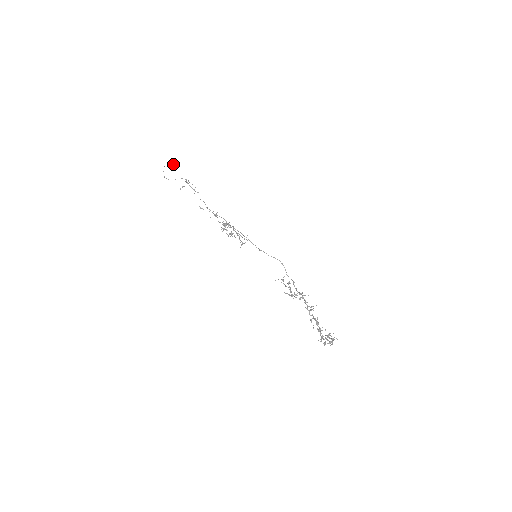
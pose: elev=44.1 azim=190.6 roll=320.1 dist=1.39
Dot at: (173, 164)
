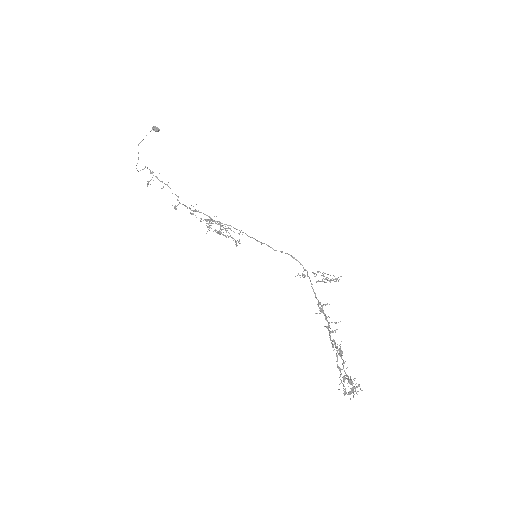
Dot at: (156, 129)
